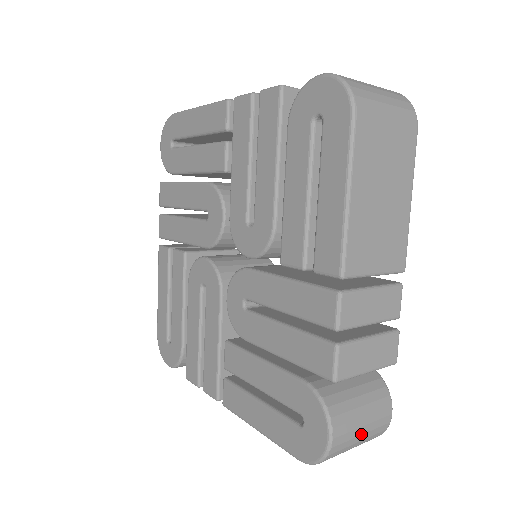
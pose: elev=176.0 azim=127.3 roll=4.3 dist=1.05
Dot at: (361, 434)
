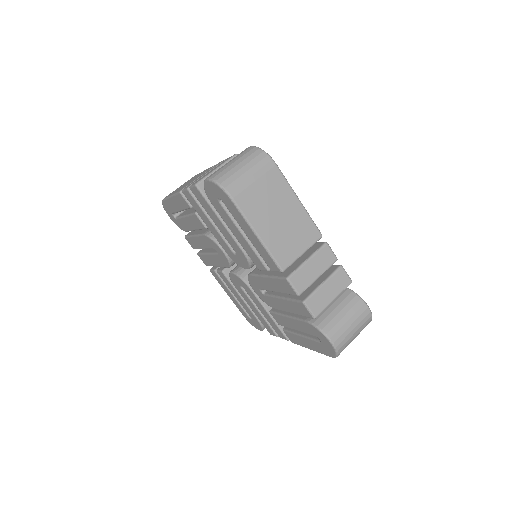
Dot at: occluded
